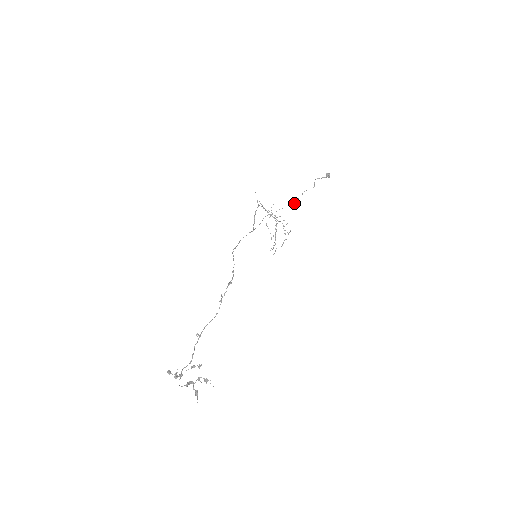
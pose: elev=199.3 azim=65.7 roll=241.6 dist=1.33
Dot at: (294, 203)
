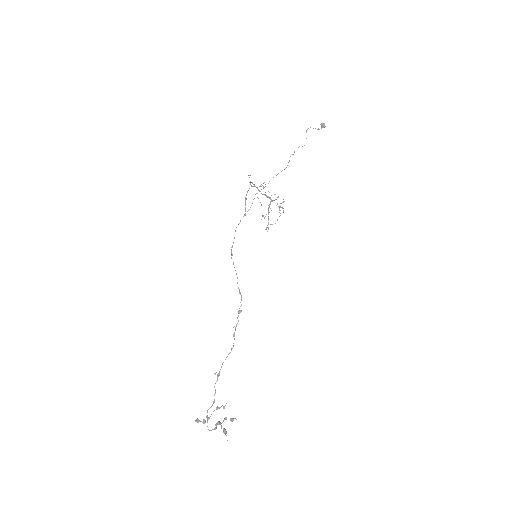
Dot at: (286, 167)
